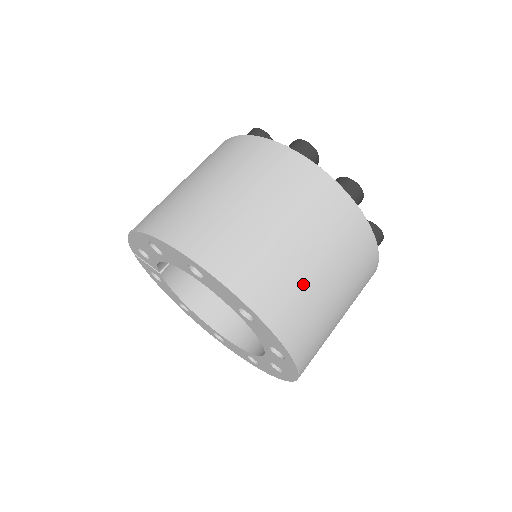
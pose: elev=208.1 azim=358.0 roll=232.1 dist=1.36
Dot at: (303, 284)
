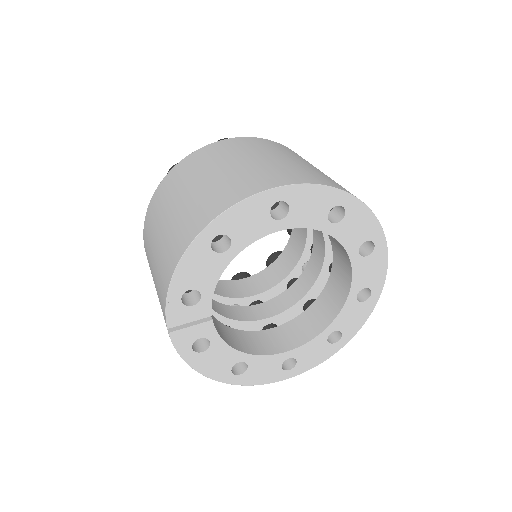
Dot at: occluded
